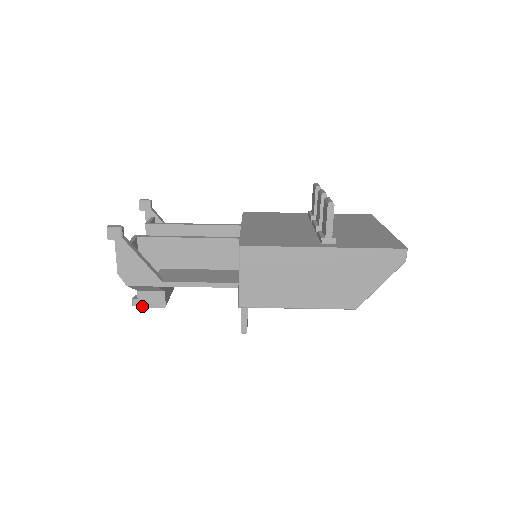
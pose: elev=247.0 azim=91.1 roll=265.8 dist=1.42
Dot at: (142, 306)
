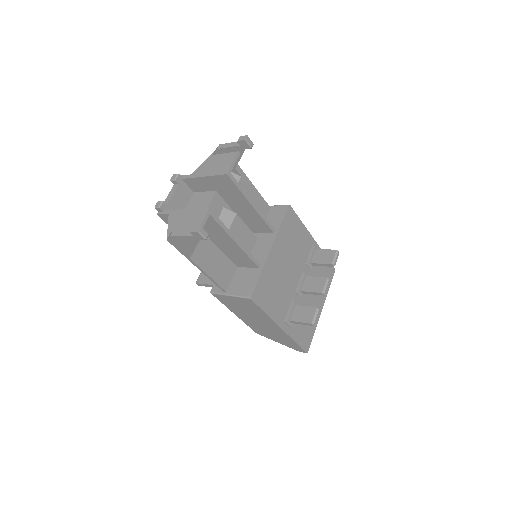
Dot at: (160, 216)
